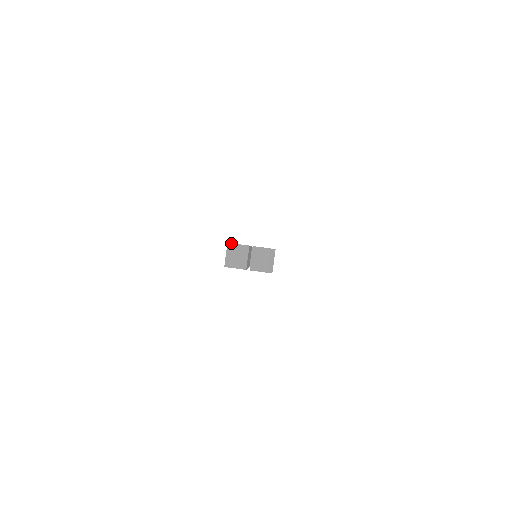
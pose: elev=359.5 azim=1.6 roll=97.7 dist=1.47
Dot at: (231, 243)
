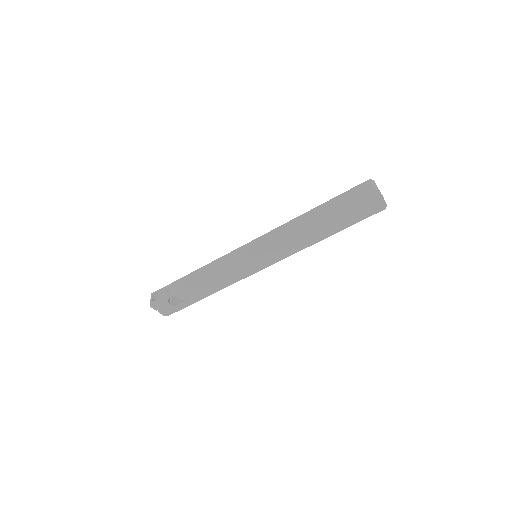
Dot at: occluded
